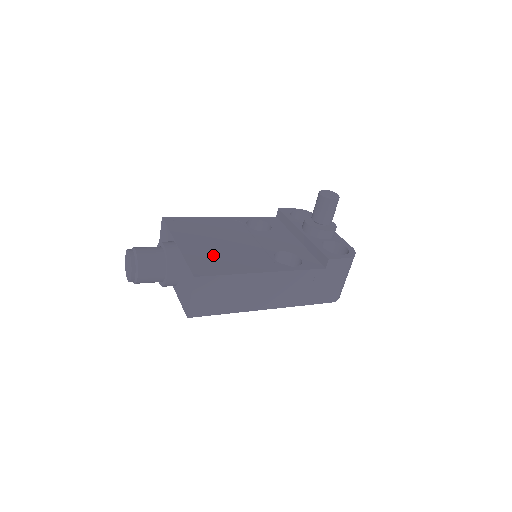
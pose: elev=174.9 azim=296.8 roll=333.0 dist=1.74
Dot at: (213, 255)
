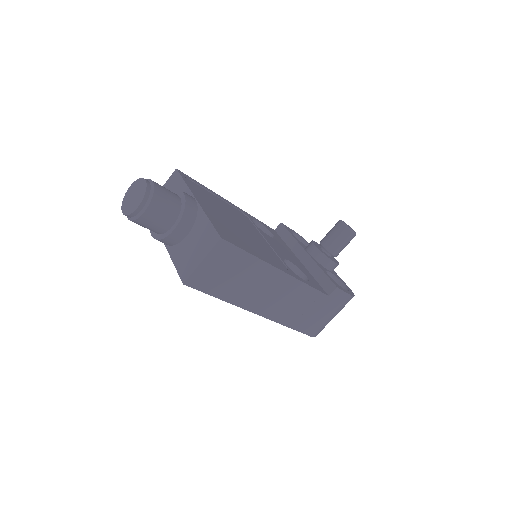
Dot at: (232, 229)
